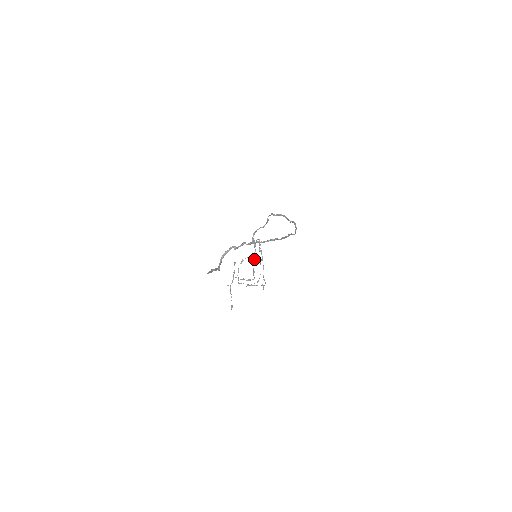
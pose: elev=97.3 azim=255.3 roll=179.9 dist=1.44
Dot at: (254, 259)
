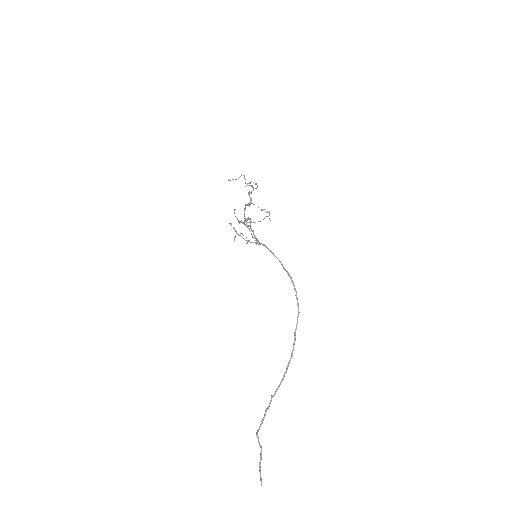
Dot at: (252, 236)
